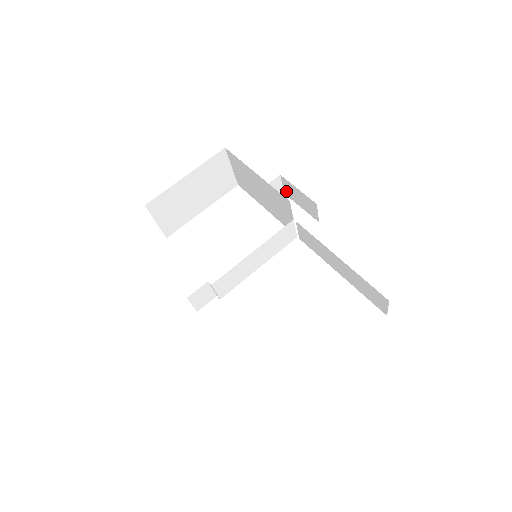
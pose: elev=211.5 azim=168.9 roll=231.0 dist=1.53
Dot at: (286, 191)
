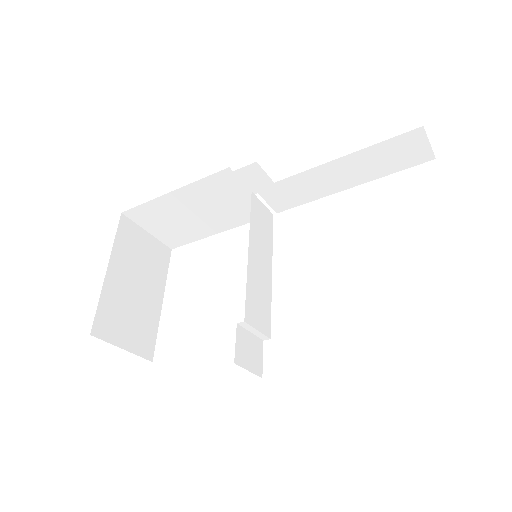
Dot at: occluded
